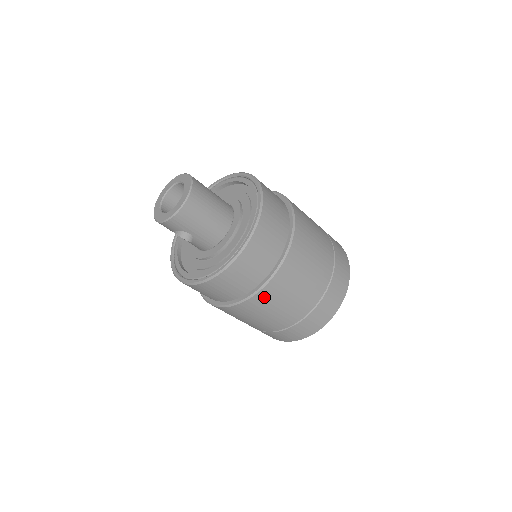
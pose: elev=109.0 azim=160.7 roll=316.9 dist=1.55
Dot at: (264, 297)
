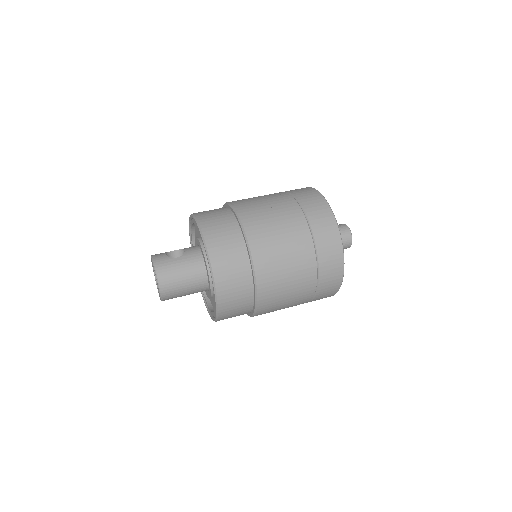
Dot at: (263, 313)
